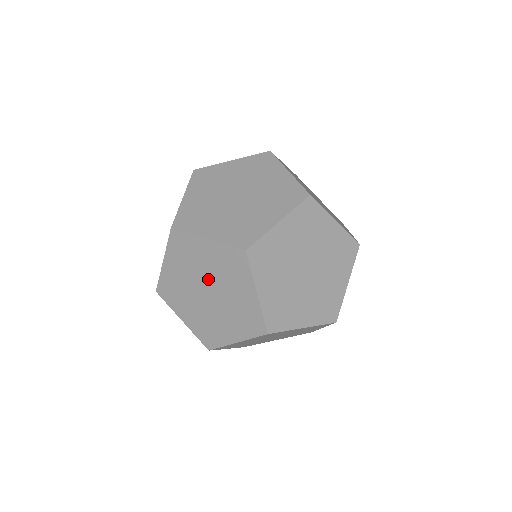
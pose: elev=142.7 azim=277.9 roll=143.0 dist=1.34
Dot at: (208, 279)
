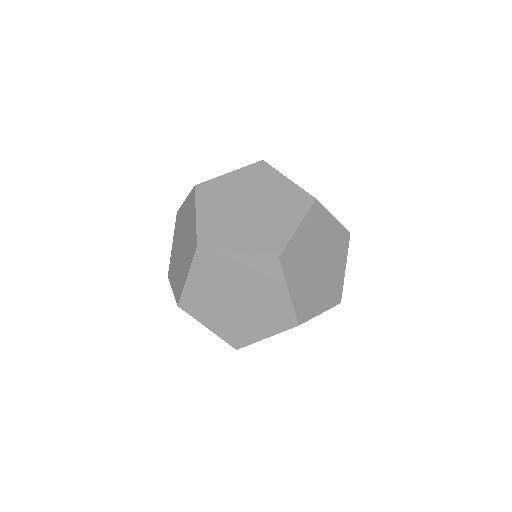
Dot at: (238, 287)
